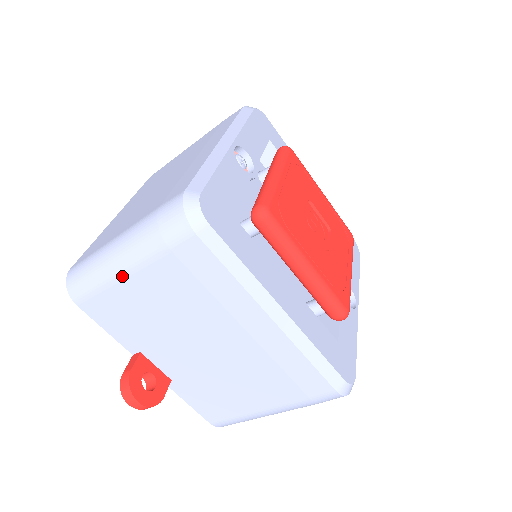
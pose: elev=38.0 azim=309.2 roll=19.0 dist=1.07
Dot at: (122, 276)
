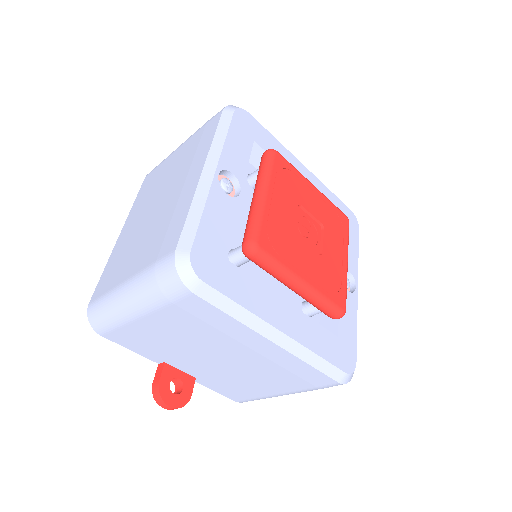
Dot at: (135, 319)
